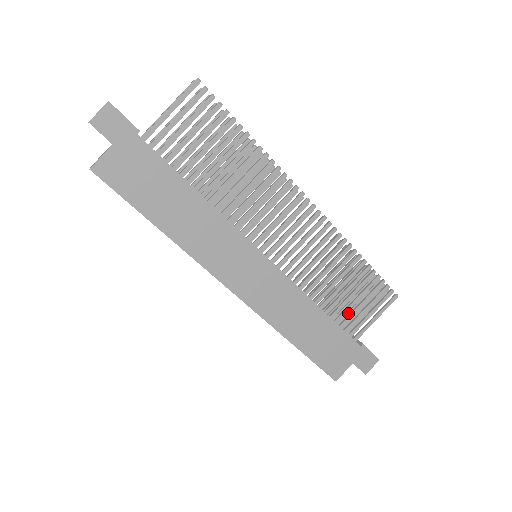
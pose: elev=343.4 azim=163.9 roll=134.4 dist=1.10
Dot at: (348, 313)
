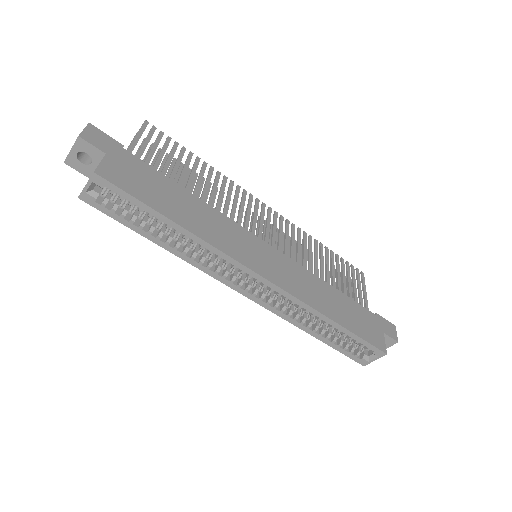
Dot at: occluded
